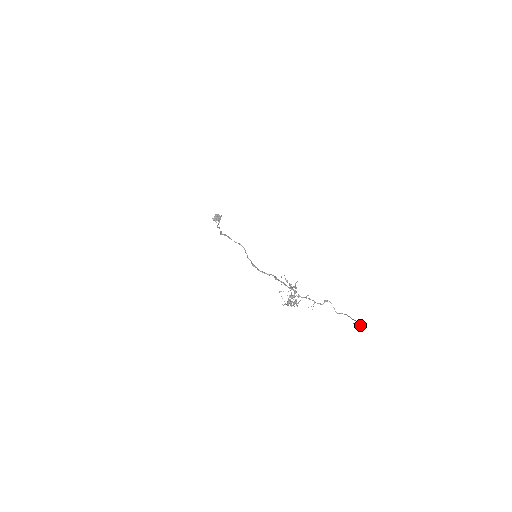
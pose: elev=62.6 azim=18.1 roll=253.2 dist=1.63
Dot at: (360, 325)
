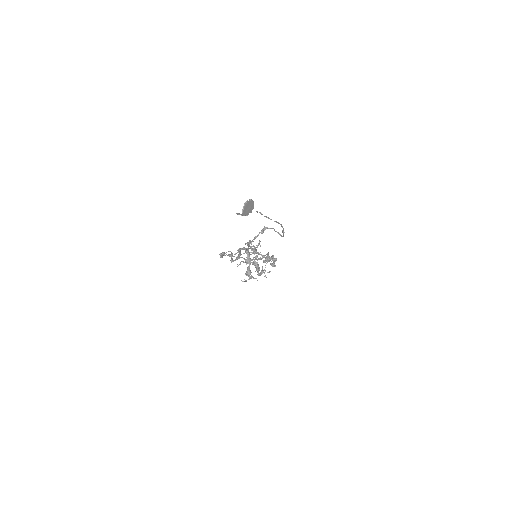
Dot at: (244, 208)
